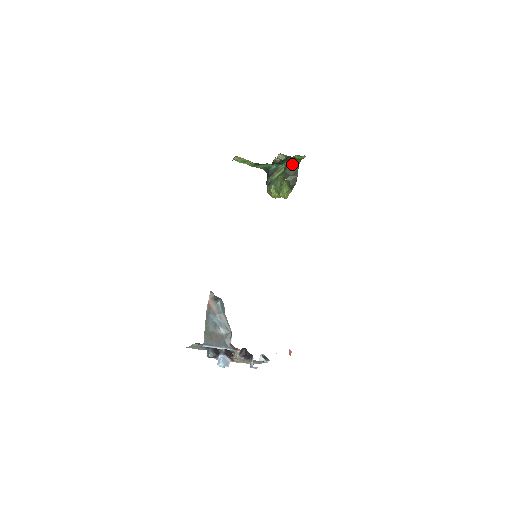
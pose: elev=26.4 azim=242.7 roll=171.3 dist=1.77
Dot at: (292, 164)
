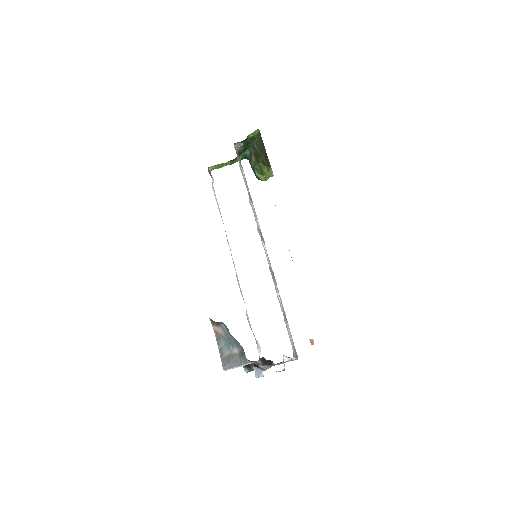
Dot at: (256, 142)
